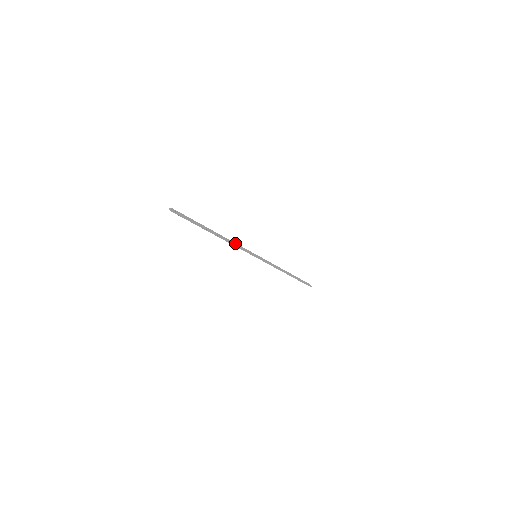
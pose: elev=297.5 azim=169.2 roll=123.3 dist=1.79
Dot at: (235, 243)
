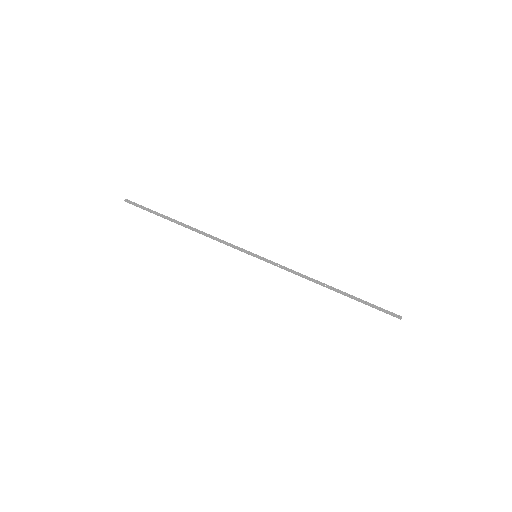
Dot at: (216, 237)
